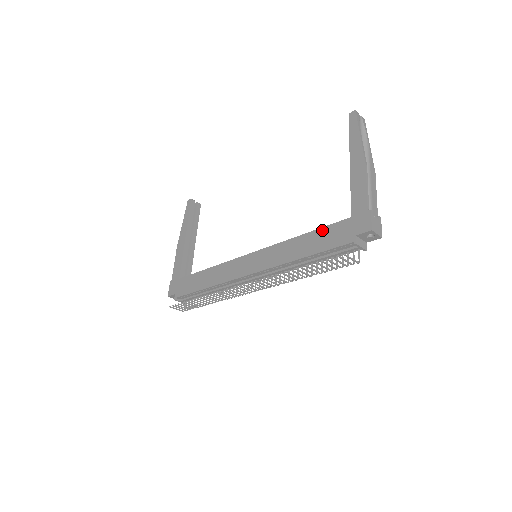
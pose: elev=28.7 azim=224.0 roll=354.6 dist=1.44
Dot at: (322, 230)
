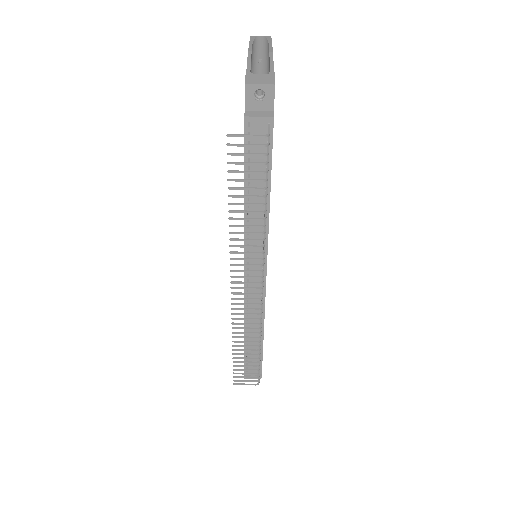
Dot at: occluded
